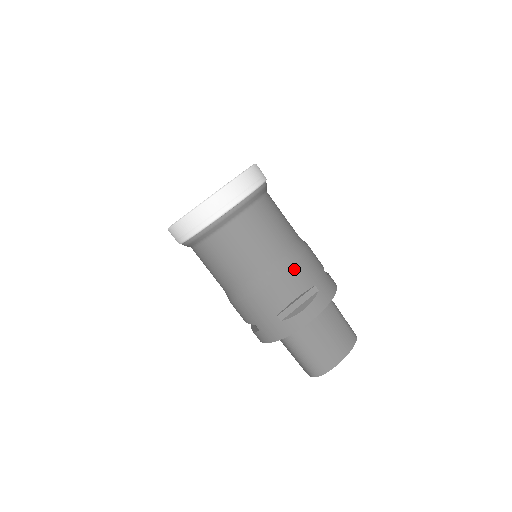
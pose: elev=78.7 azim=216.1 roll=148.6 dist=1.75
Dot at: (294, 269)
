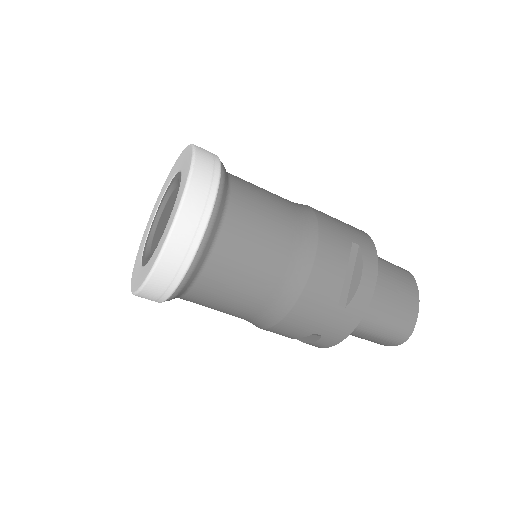
Dot at: (322, 238)
